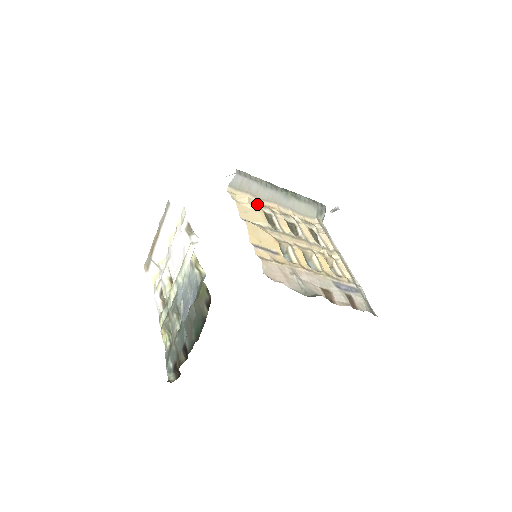
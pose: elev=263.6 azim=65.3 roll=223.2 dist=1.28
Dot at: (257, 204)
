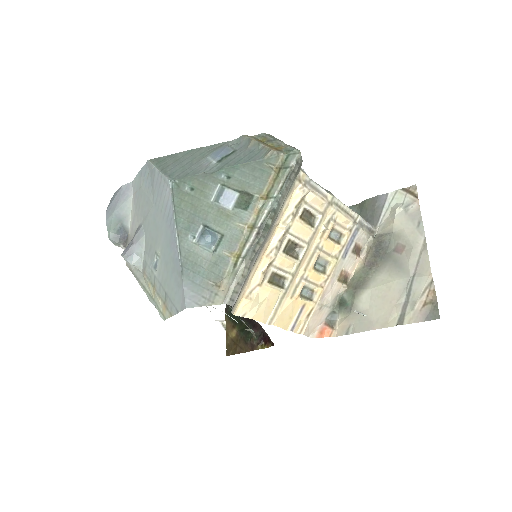
Dot at: (259, 285)
